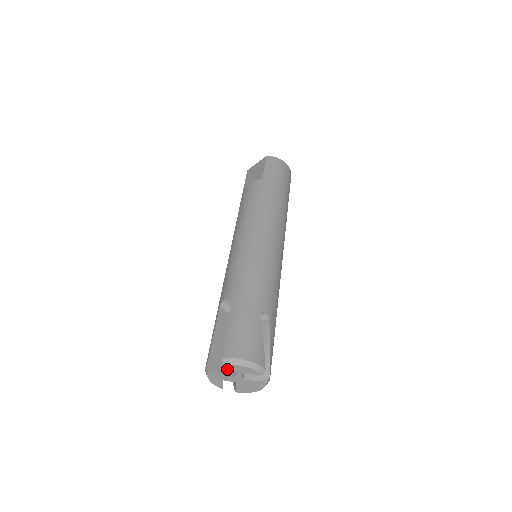
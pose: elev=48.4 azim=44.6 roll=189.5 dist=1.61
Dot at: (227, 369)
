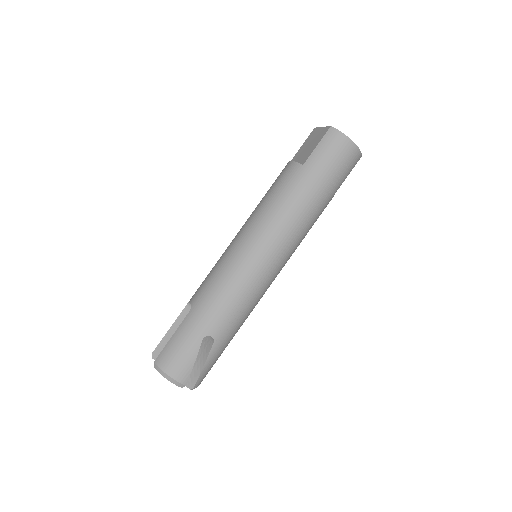
Dot at: occluded
